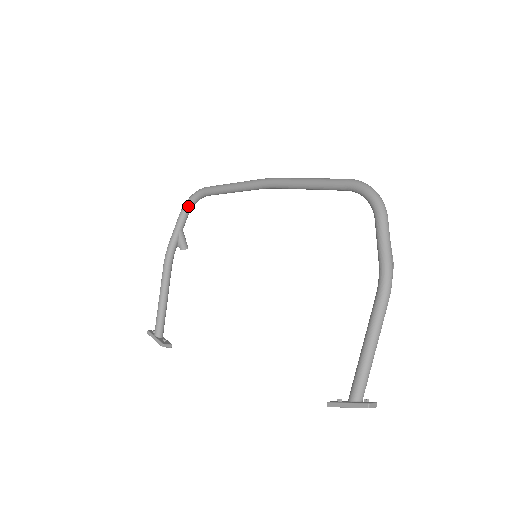
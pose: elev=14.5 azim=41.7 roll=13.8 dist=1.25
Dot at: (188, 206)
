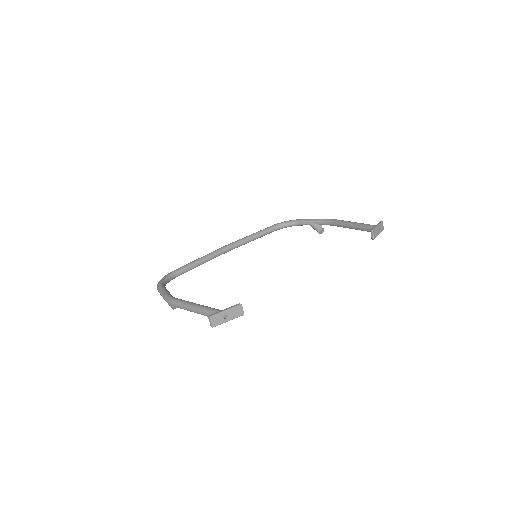
Dot at: (163, 282)
